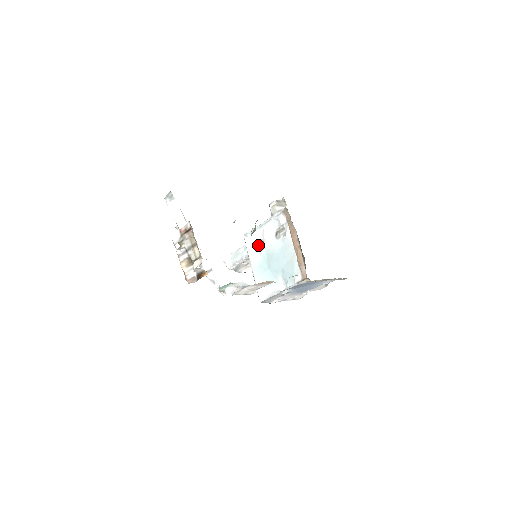
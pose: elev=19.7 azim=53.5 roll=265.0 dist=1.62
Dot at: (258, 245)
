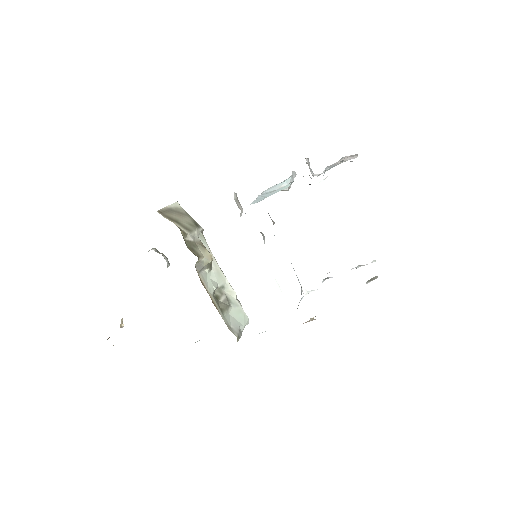
Dot at: occluded
